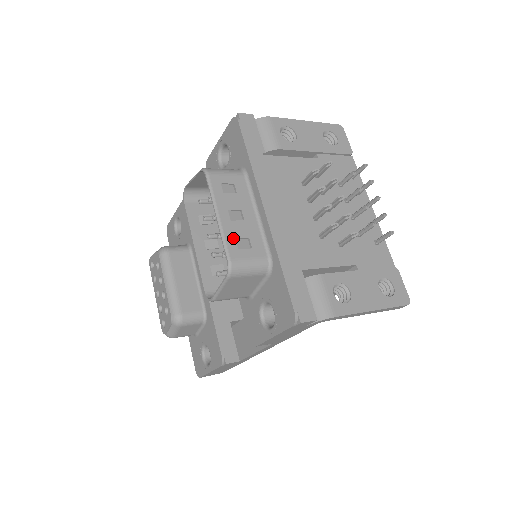
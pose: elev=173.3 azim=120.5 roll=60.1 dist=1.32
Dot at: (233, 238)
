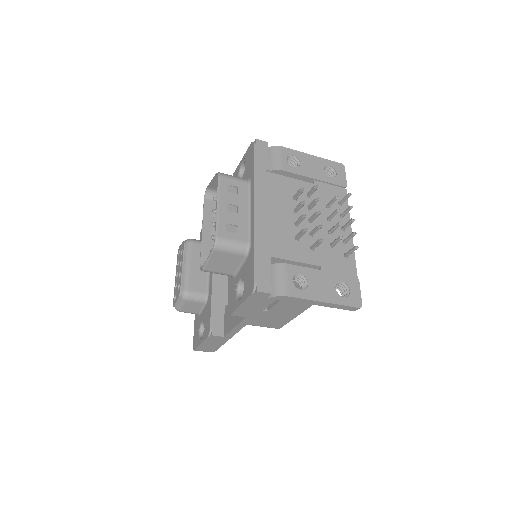
Dot at: (225, 223)
